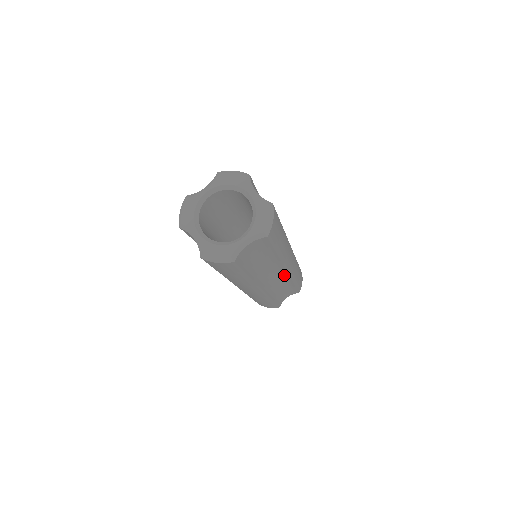
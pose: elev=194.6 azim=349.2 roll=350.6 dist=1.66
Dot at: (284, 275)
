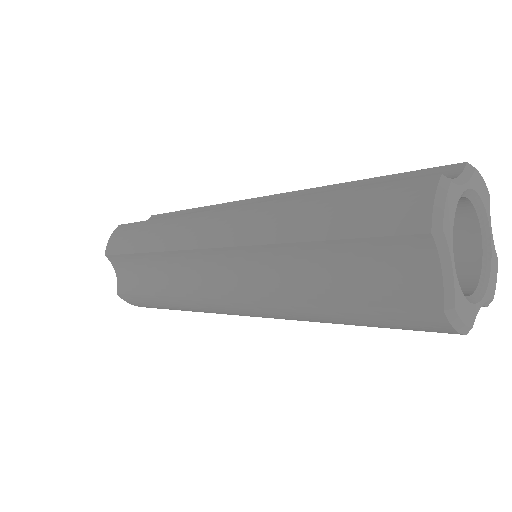
Dot at: occluded
